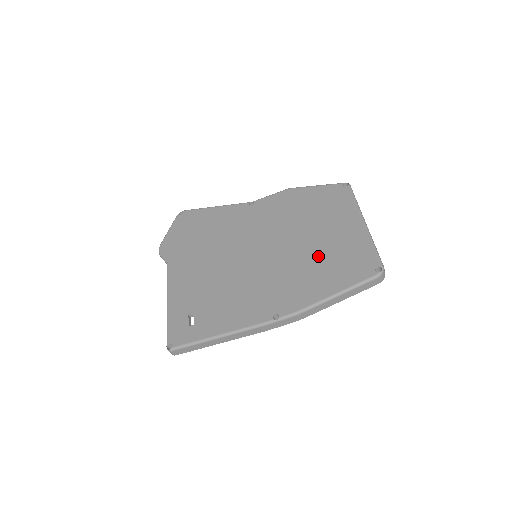
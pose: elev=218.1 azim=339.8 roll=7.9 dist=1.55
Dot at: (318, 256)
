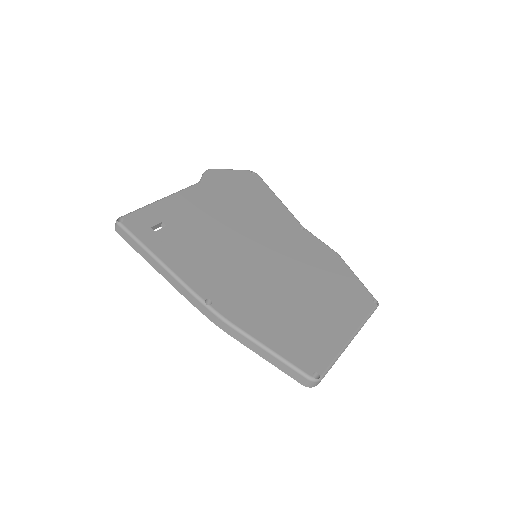
Dot at: (292, 311)
